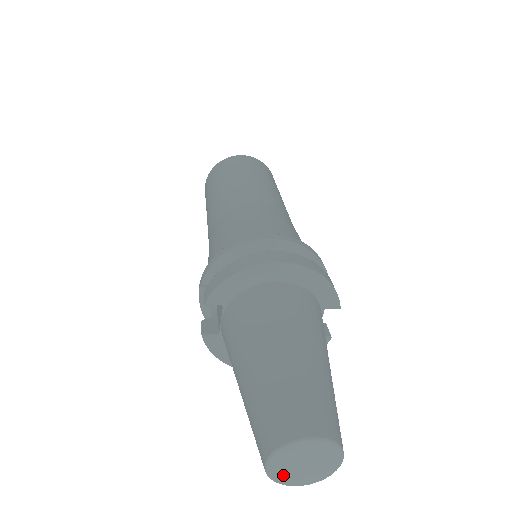
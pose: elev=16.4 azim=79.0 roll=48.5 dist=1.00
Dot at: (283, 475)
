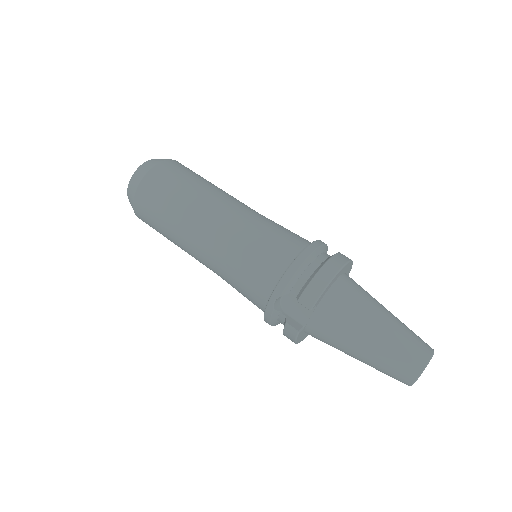
Dot at: occluded
